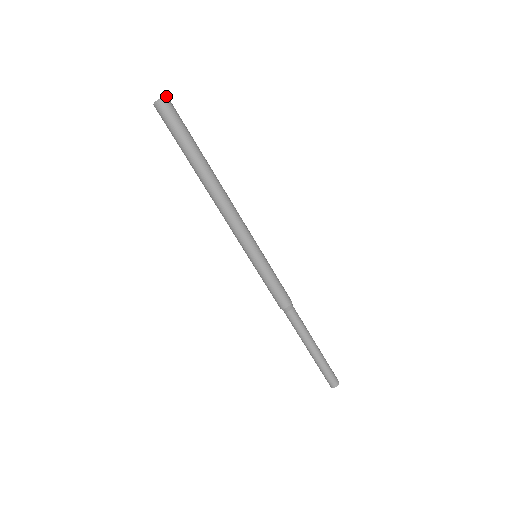
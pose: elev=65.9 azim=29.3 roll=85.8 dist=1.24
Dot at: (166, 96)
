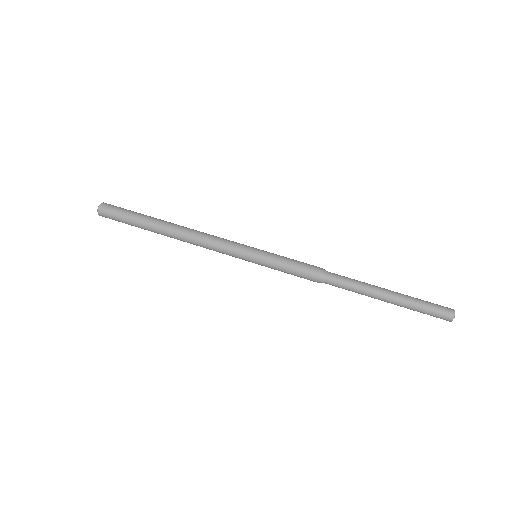
Dot at: (100, 204)
